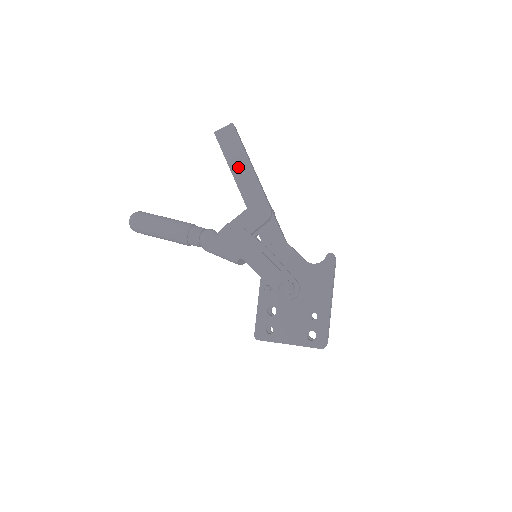
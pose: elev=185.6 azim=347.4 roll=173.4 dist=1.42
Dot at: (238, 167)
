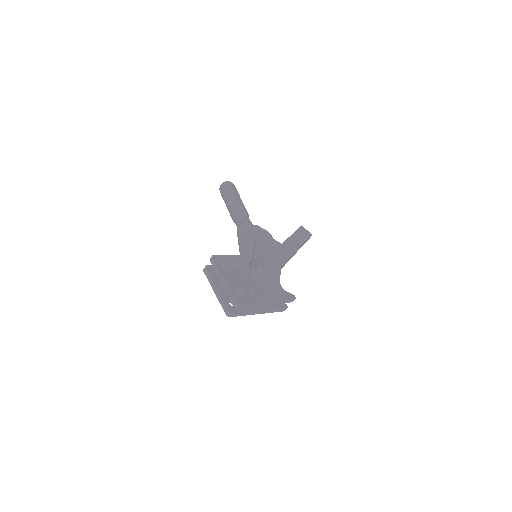
Dot at: (295, 239)
